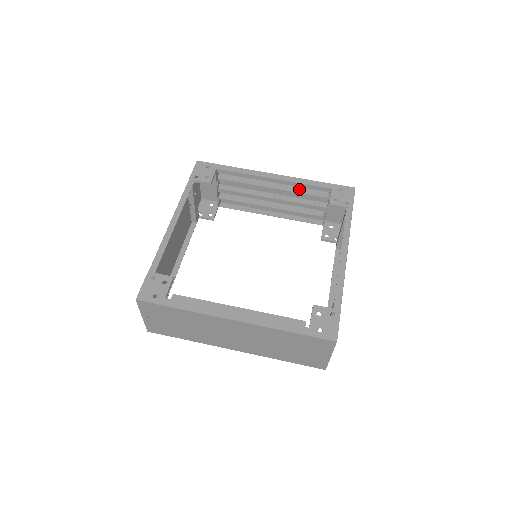
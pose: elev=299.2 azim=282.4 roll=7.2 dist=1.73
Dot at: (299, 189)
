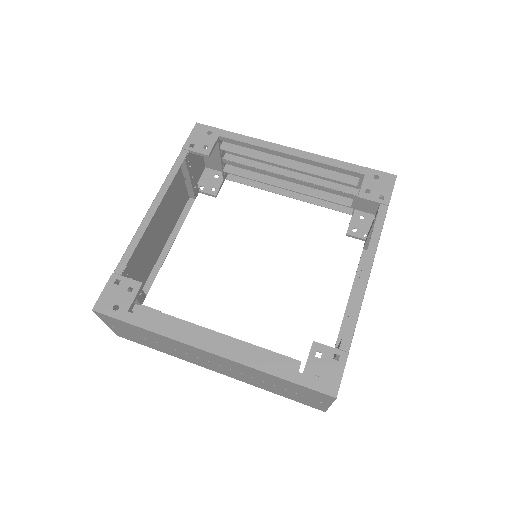
Dot at: (322, 171)
